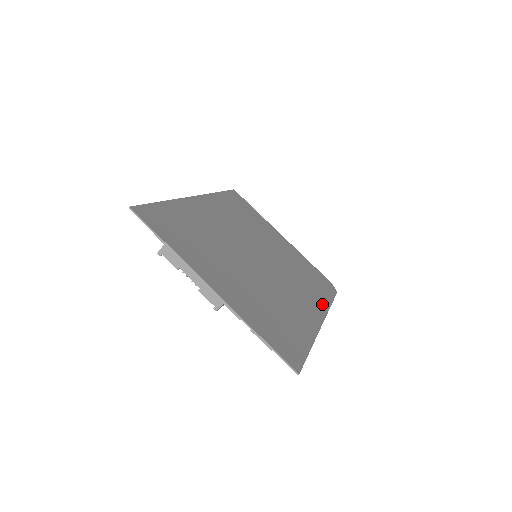
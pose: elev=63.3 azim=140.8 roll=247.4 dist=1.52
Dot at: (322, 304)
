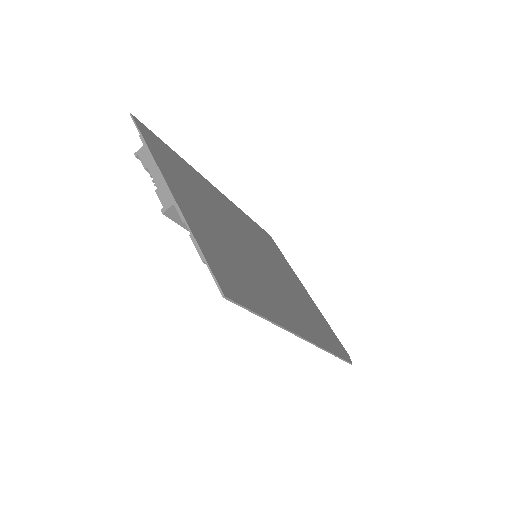
Dot at: (319, 340)
